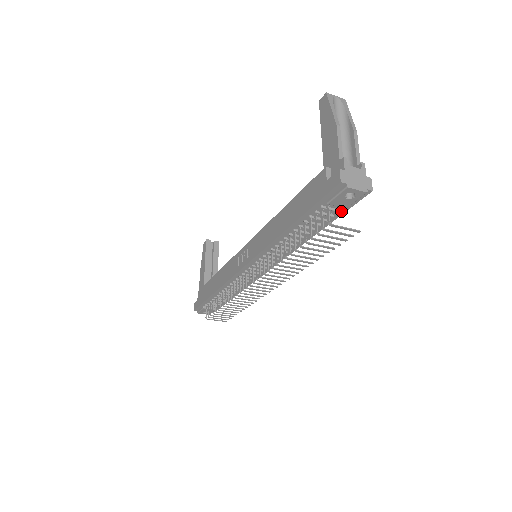
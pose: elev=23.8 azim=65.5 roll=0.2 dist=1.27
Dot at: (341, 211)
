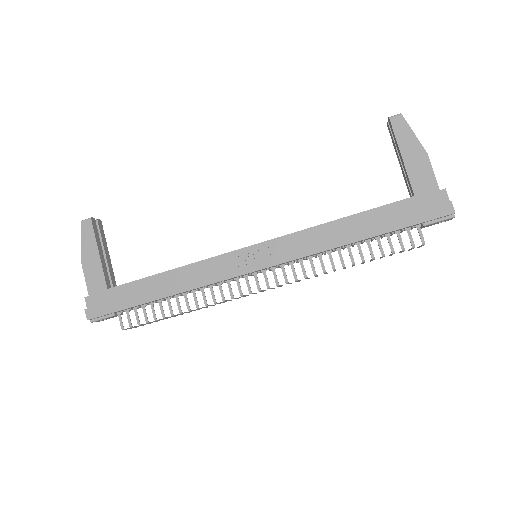
Dot at: occluded
